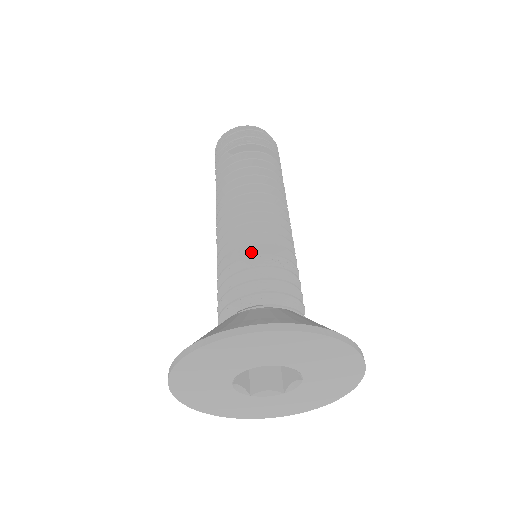
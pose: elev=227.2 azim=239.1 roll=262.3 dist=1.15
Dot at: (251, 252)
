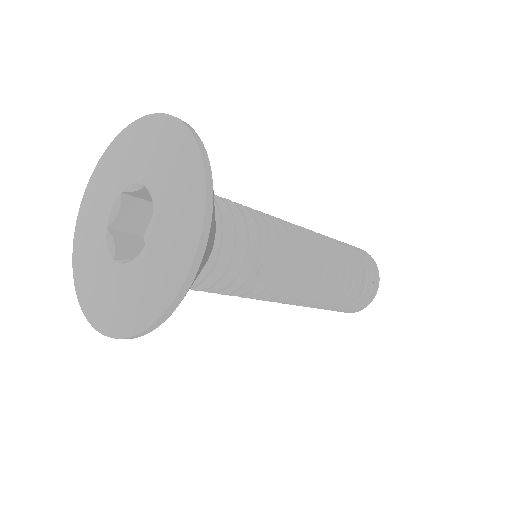
Dot at: occluded
